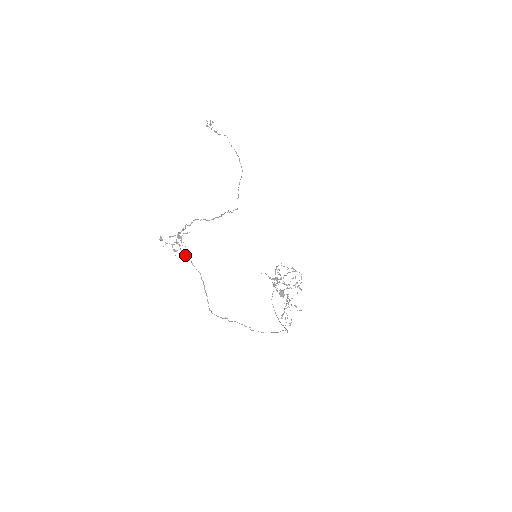
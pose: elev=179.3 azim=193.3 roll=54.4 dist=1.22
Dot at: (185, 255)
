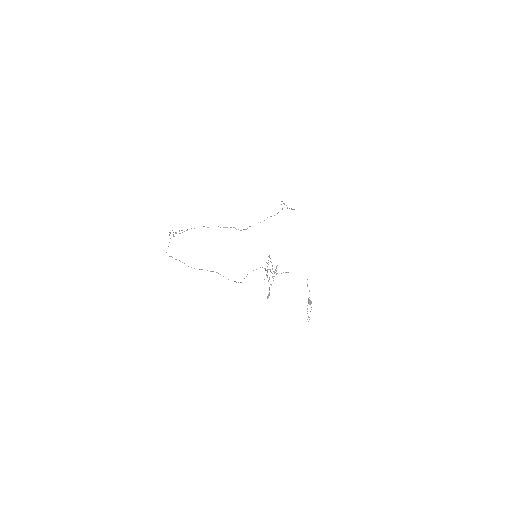
Dot at: occluded
